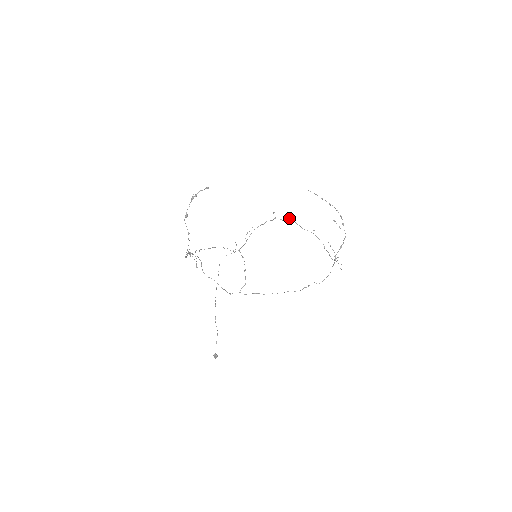
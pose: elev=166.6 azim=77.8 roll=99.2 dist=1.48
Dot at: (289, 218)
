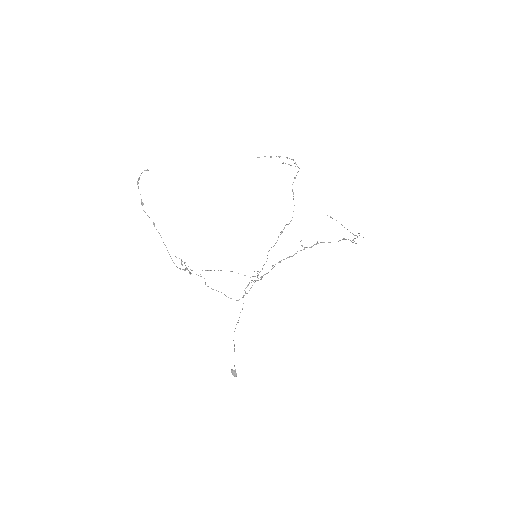
Dot at: occluded
